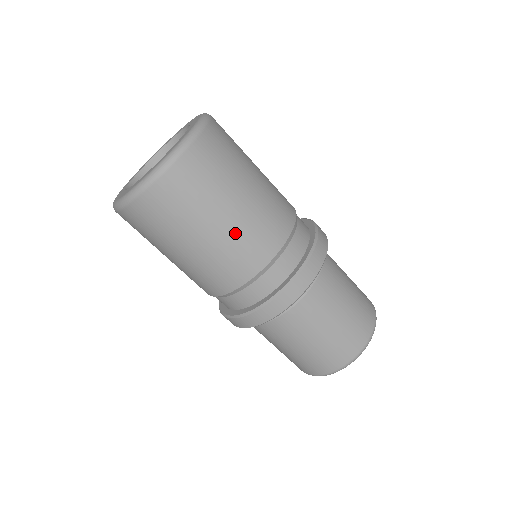
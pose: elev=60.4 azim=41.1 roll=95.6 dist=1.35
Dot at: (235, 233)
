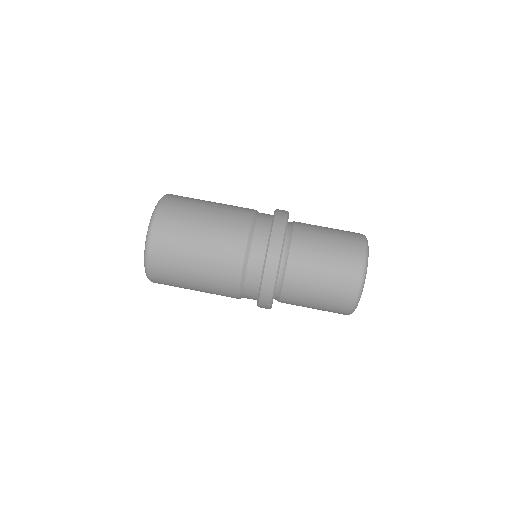
Dot at: (216, 228)
